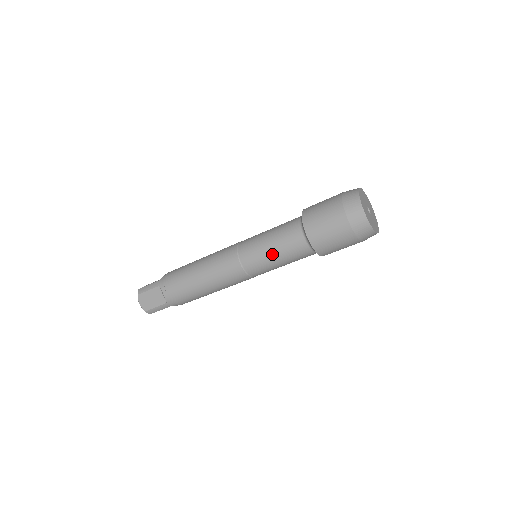
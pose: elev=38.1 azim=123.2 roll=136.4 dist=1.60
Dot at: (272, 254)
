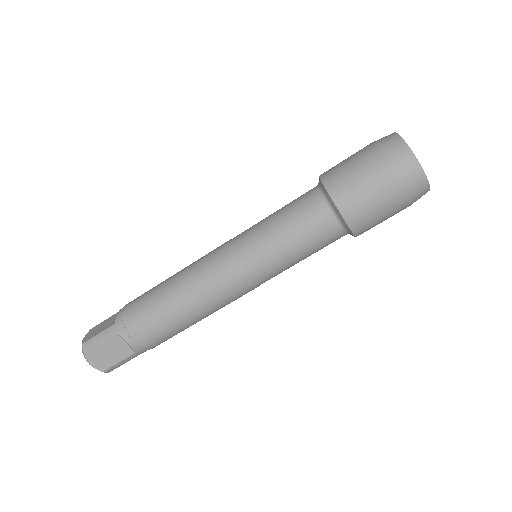
Dot at: (290, 252)
